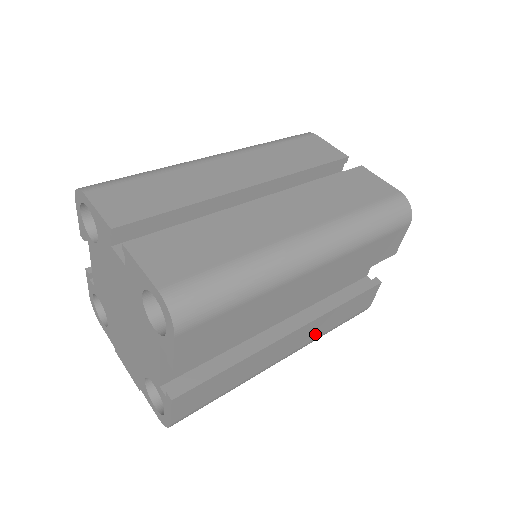
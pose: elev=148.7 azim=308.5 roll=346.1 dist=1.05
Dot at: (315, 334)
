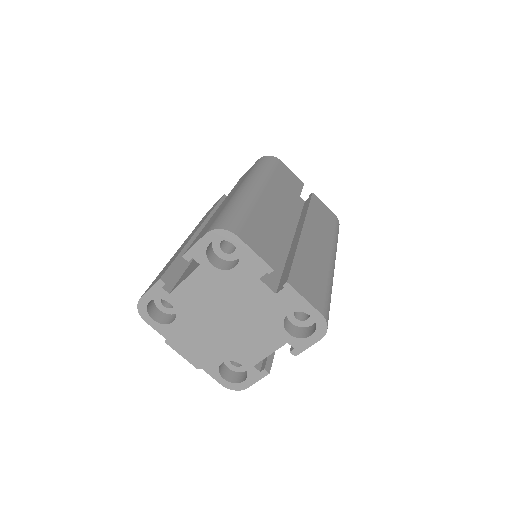
Dot at: occluded
